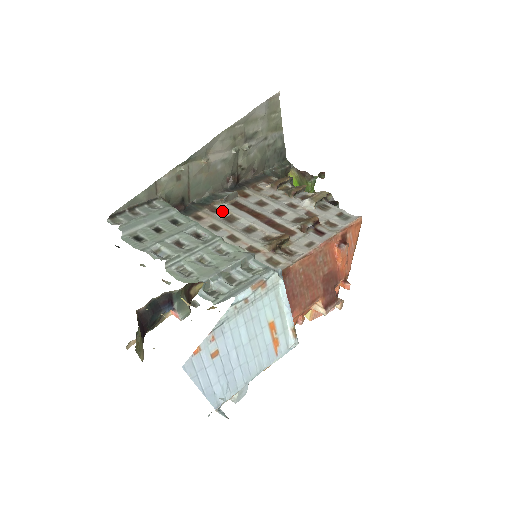
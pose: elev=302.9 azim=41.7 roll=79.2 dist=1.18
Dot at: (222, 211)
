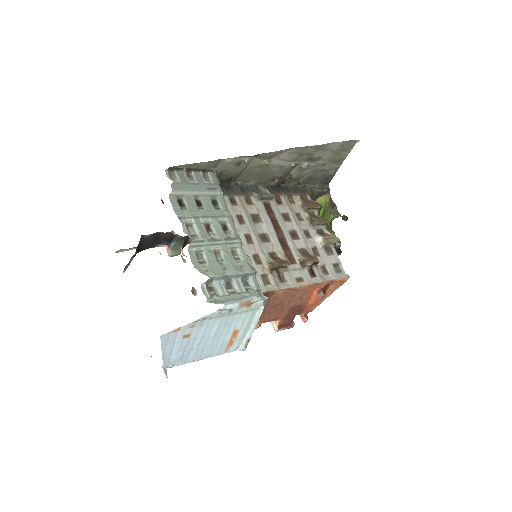
Dot at: (254, 206)
